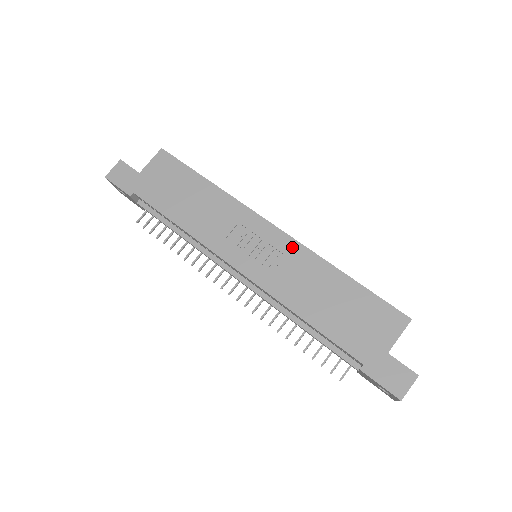
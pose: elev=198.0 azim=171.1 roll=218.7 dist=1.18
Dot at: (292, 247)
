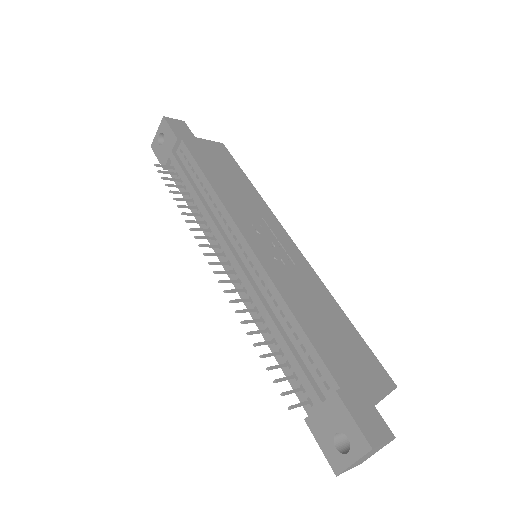
Dot at: (303, 264)
